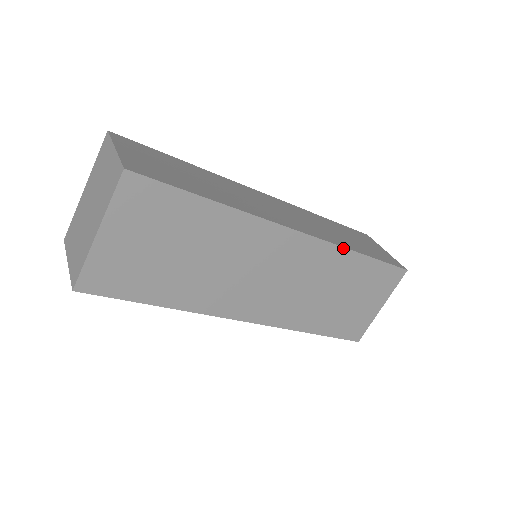
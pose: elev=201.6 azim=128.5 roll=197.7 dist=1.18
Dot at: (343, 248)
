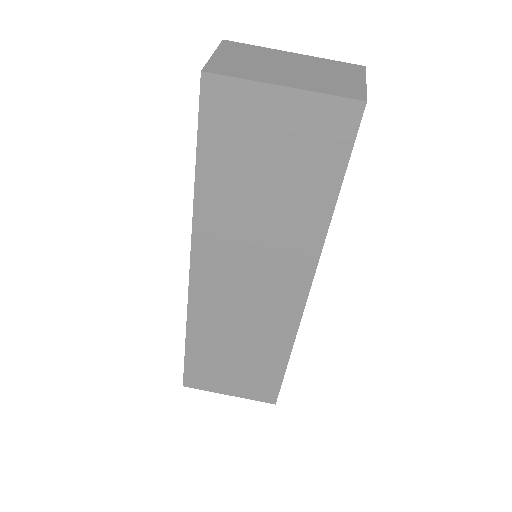
Dot at: (294, 341)
